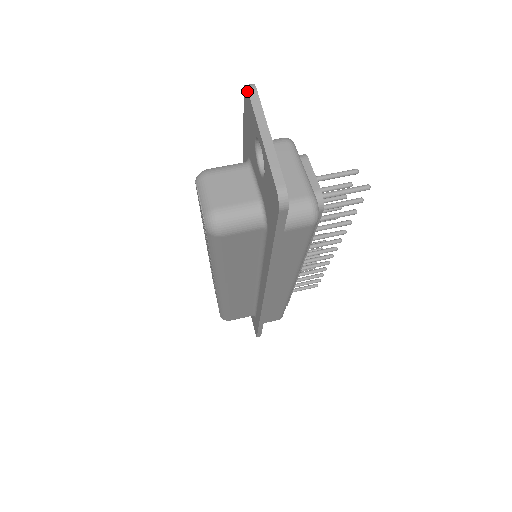
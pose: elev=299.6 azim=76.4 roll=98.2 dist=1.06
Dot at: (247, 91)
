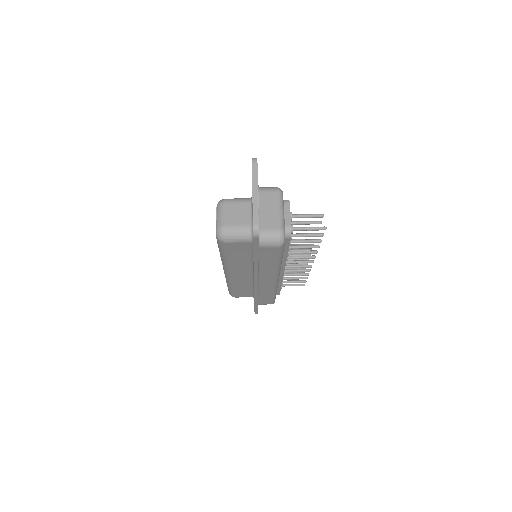
Dot at: (252, 163)
